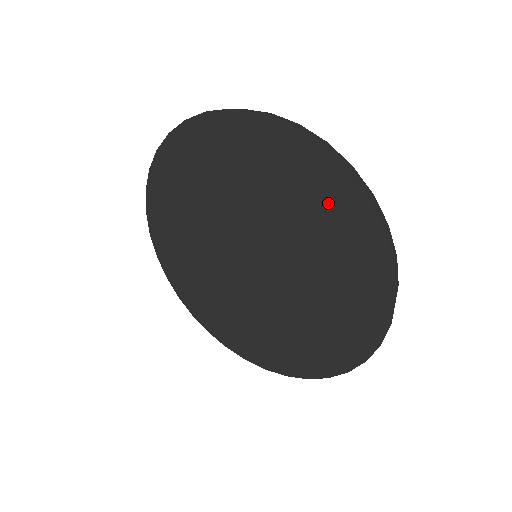
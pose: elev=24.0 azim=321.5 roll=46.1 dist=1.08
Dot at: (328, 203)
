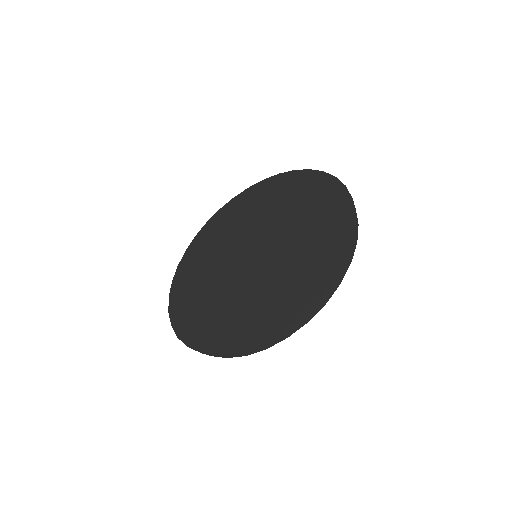
Dot at: (330, 216)
